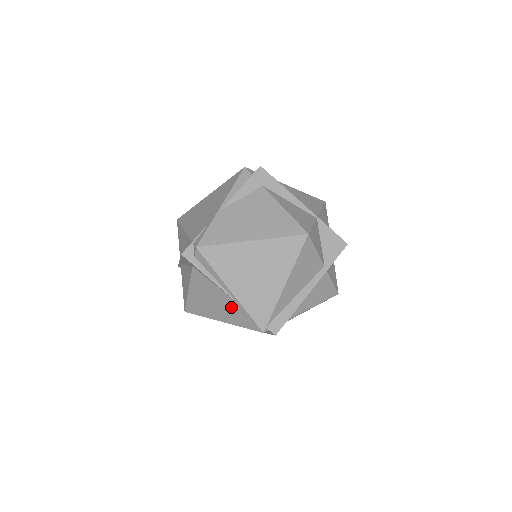
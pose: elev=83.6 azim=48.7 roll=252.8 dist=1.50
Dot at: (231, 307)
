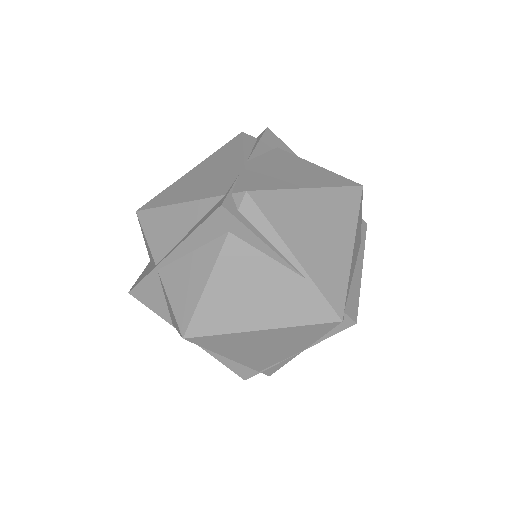
Dot at: (290, 291)
